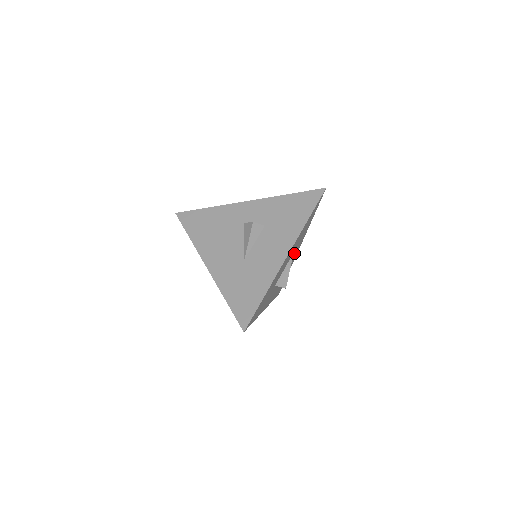
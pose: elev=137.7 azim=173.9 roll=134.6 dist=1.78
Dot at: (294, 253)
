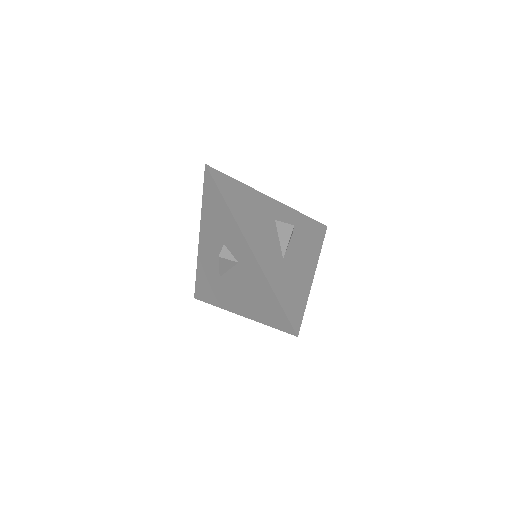
Dot at: occluded
